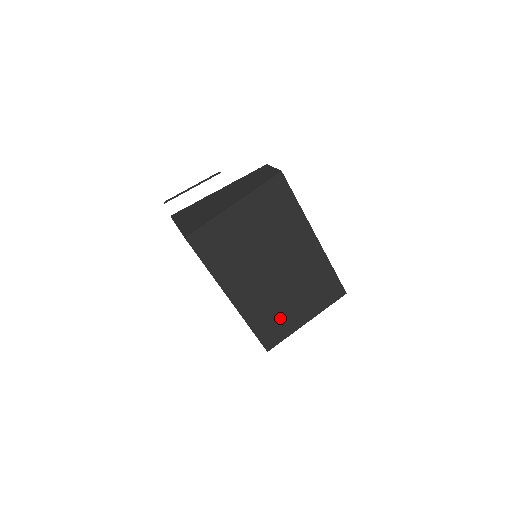
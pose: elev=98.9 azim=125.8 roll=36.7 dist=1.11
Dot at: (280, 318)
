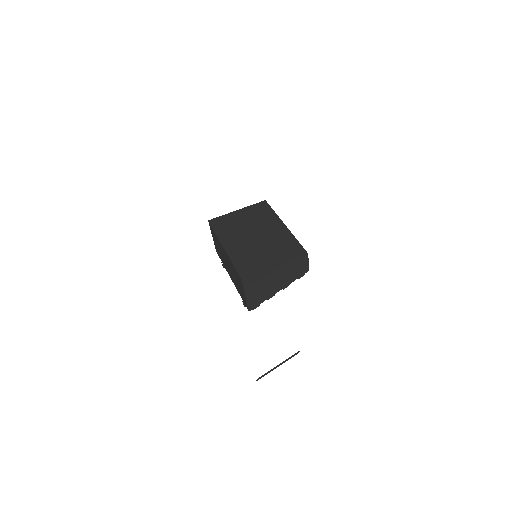
Dot at: (255, 261)
